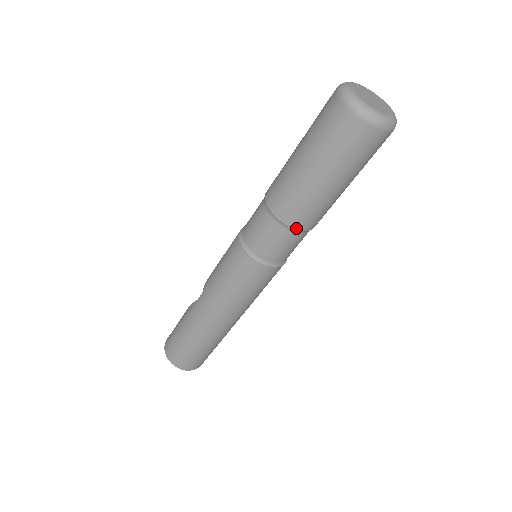
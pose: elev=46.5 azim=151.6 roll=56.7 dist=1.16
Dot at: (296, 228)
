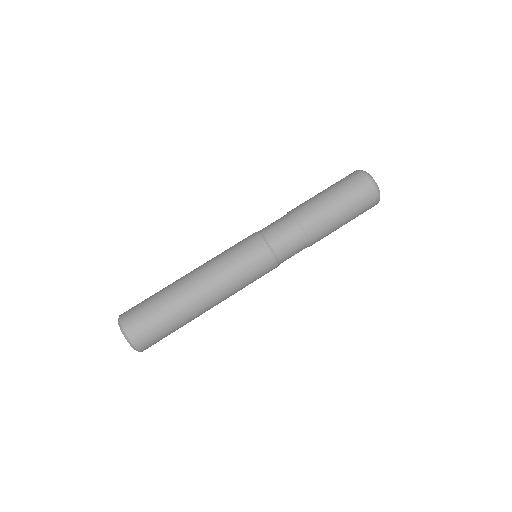
Dot at: (292, 213)
